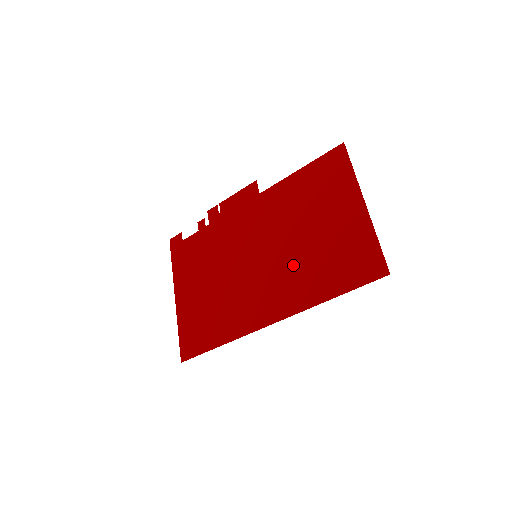
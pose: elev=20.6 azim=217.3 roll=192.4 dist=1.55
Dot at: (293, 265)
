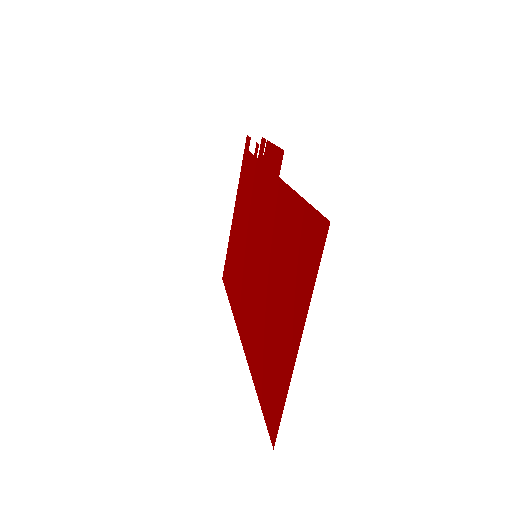
Dot at: (259, 312)
